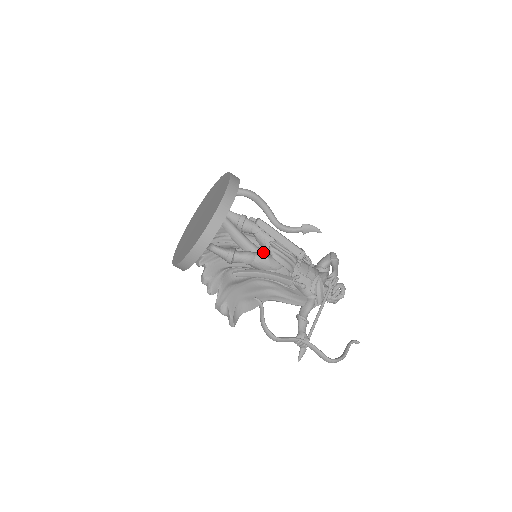
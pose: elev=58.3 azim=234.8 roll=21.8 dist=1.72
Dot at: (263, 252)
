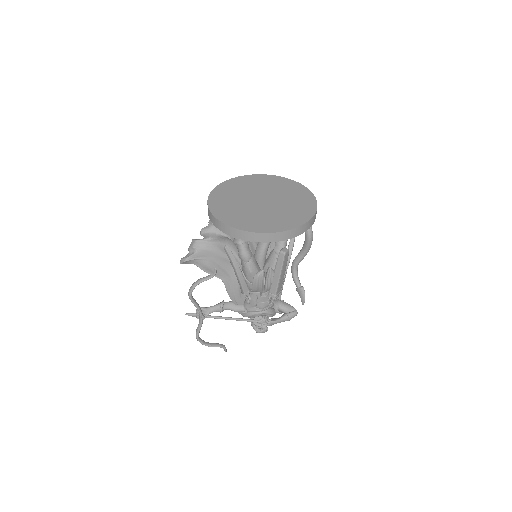
Dot at: (262, 261)
